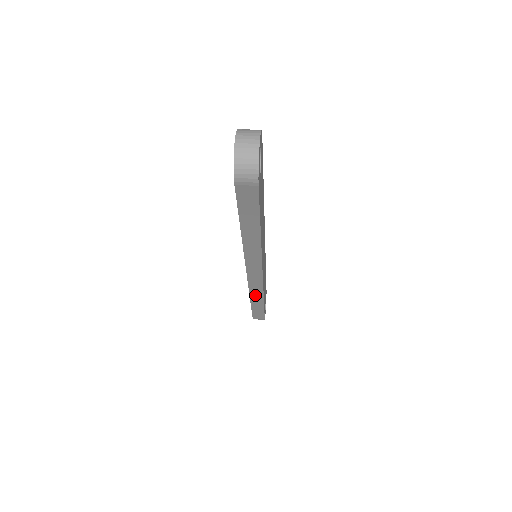
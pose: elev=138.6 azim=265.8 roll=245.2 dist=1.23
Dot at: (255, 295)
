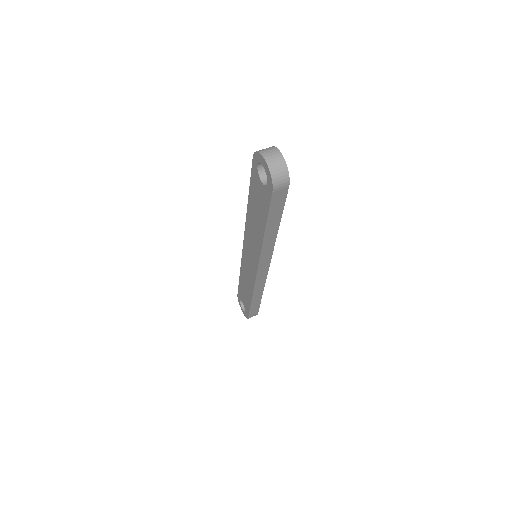
Dot at: (257, 291)
